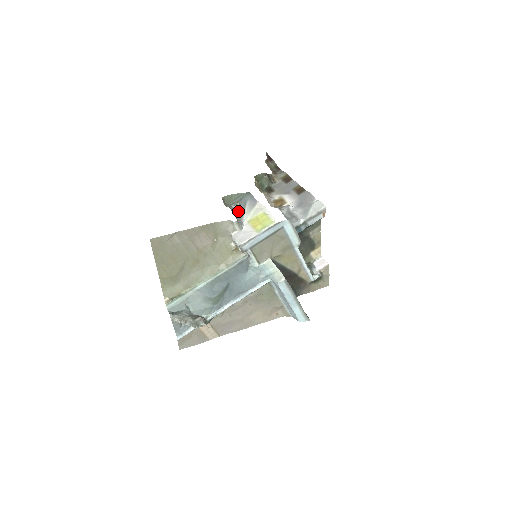
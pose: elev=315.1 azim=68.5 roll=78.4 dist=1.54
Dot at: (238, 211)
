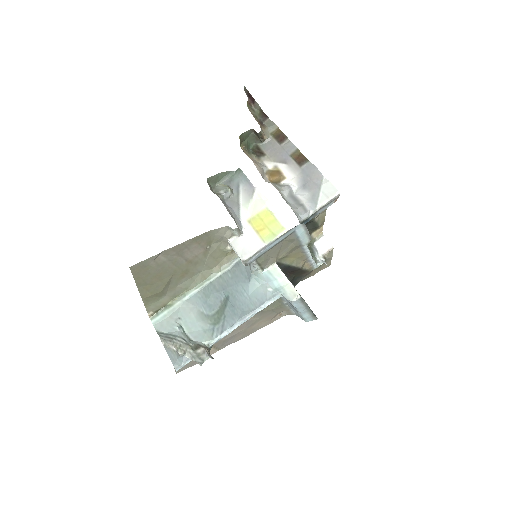
Dot at: (230, 201)
